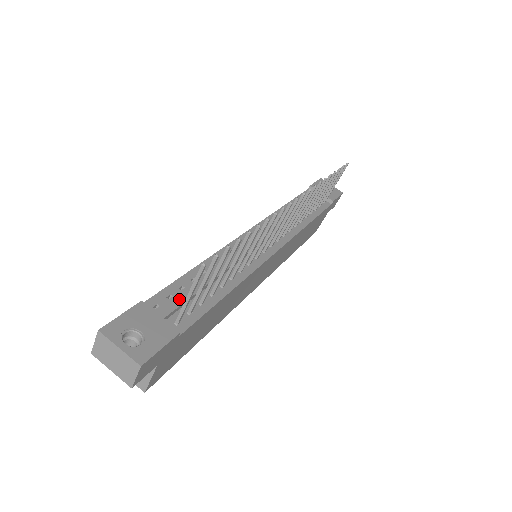
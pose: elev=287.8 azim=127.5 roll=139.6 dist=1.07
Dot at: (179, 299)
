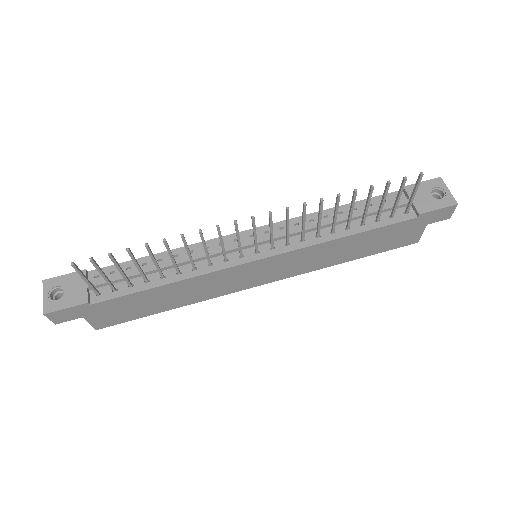
Dot at: (111, 277)
